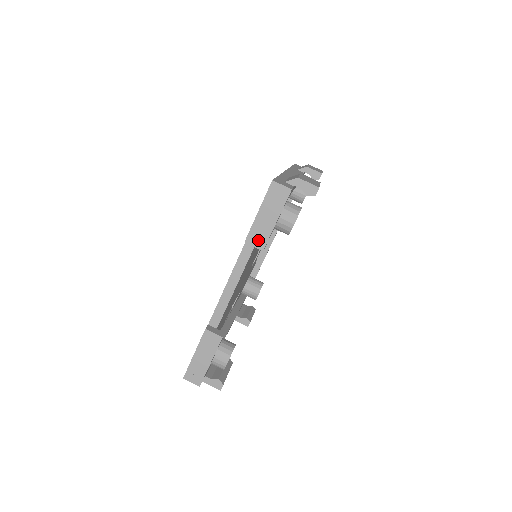
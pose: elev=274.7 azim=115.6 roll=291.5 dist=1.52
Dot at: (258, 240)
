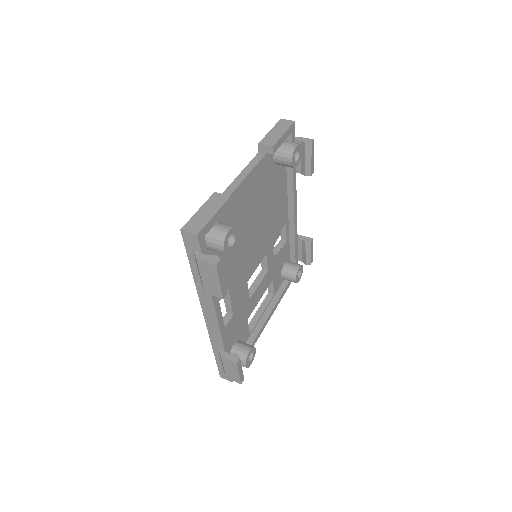
Dot at: (269, 142)
